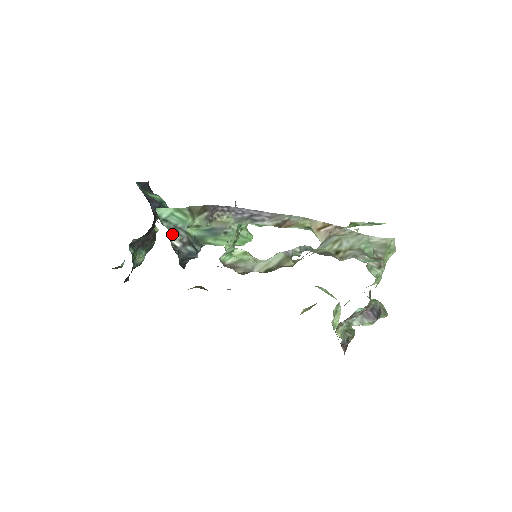
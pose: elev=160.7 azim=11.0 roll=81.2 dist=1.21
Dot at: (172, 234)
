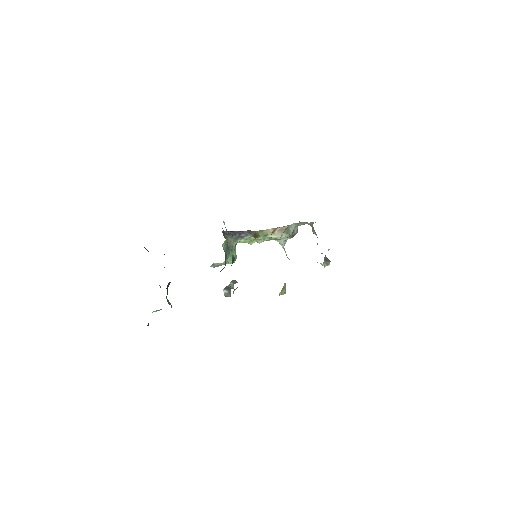
Dot at: occluded
